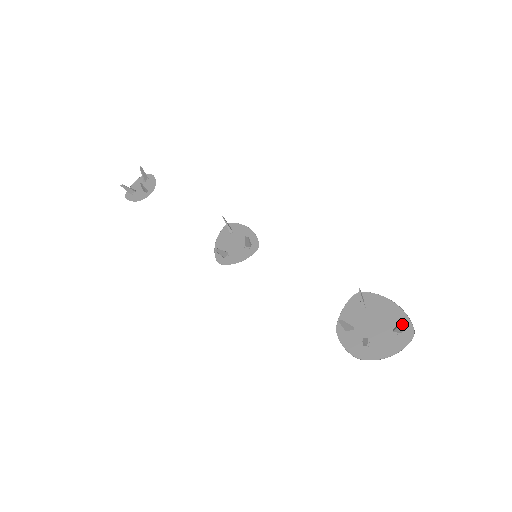
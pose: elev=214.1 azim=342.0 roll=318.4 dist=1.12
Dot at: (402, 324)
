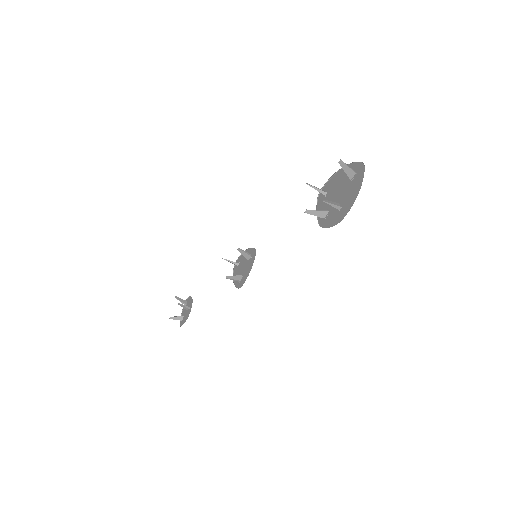
Dot at: (340, 163)
